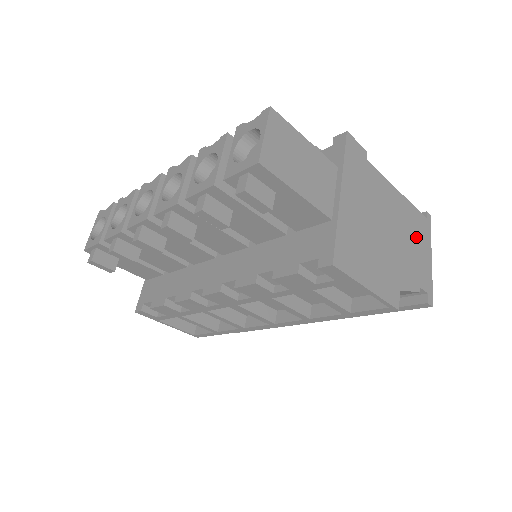
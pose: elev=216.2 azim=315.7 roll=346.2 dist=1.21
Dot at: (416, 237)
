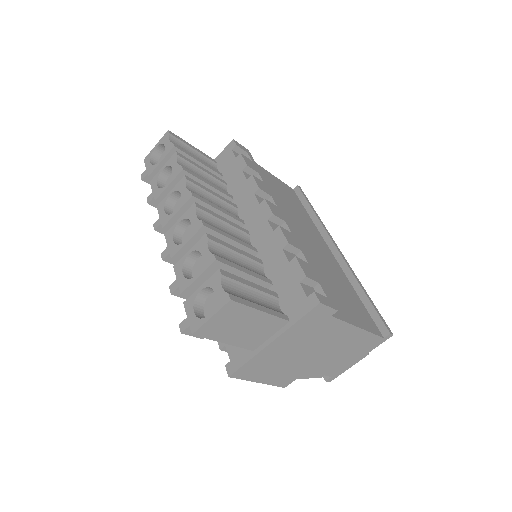
Dot at: (353, 351)
